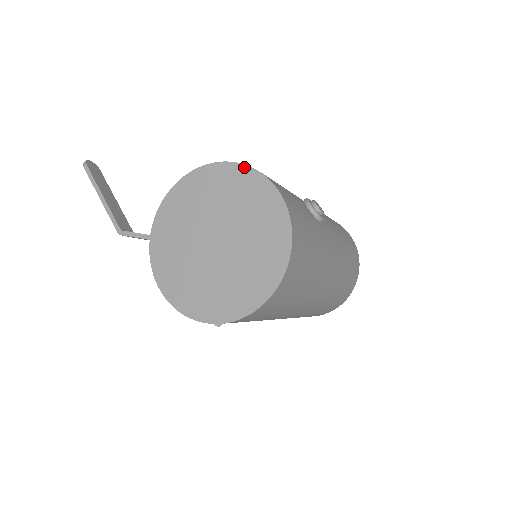
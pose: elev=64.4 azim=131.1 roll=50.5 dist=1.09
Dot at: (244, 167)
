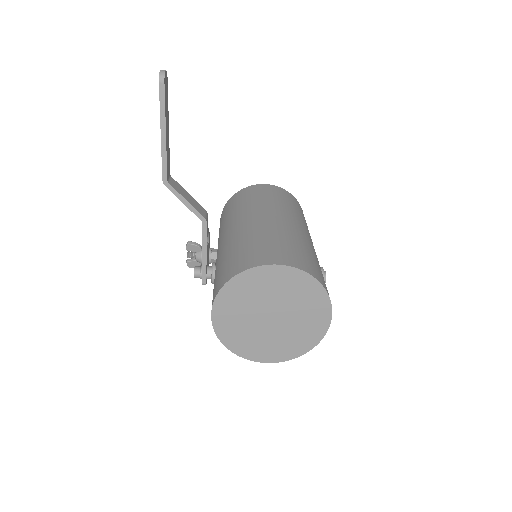
Dot at: (325, 293)
